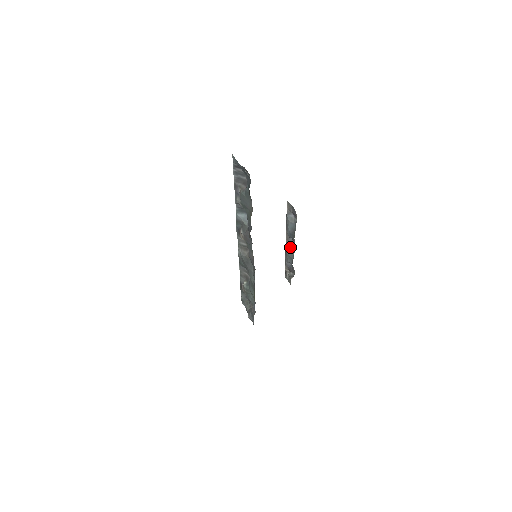
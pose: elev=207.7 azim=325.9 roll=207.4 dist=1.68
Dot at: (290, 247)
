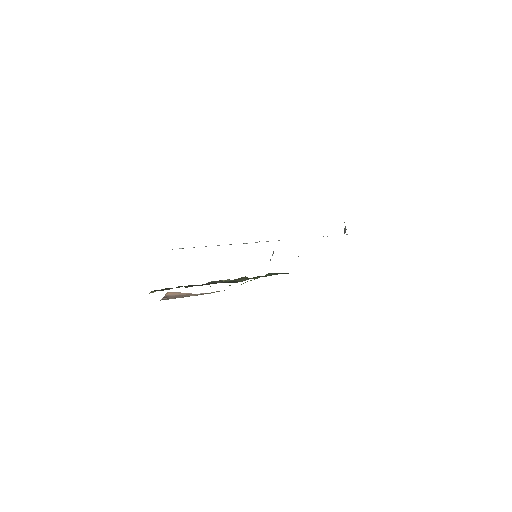
Dot at: occluded
